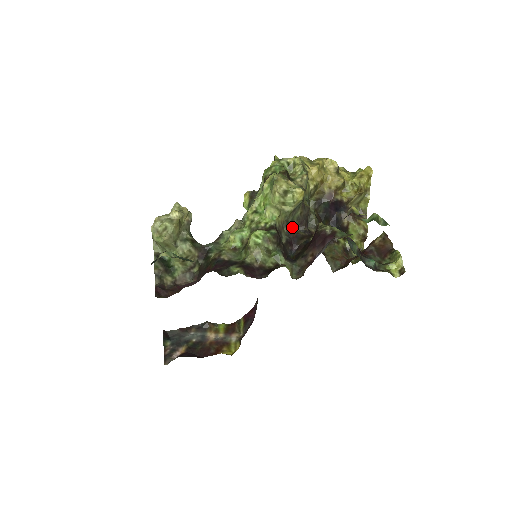
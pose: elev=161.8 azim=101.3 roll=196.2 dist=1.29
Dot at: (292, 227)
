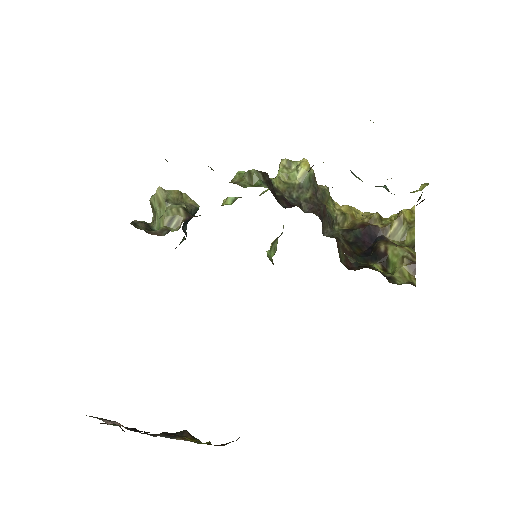
Dot at: (296, 202)
